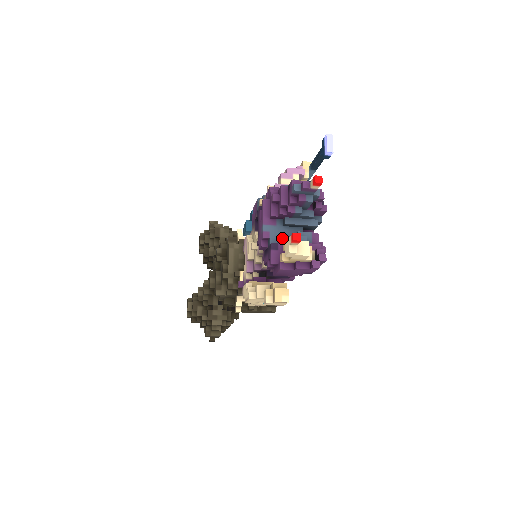
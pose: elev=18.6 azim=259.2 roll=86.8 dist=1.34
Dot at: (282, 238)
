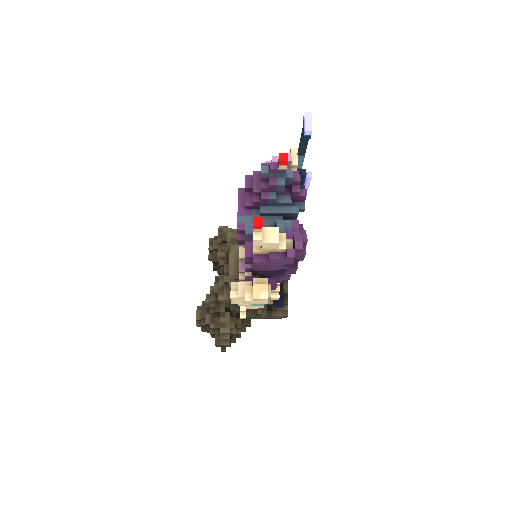
Dot at: occluded
